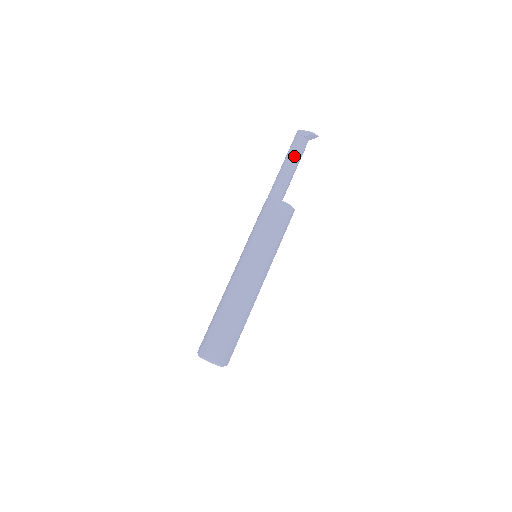
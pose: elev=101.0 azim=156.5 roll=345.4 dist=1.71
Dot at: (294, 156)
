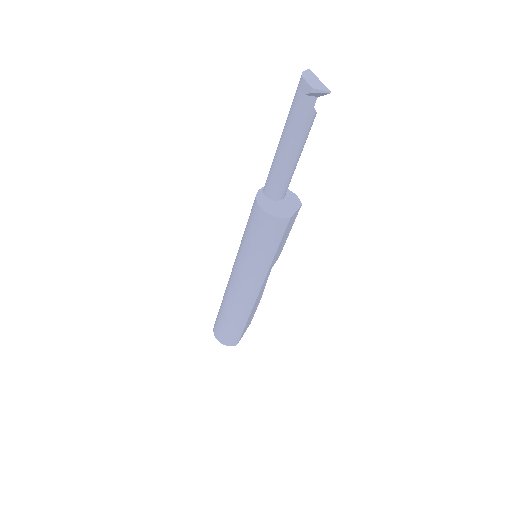
Dot at: (289, 130)
